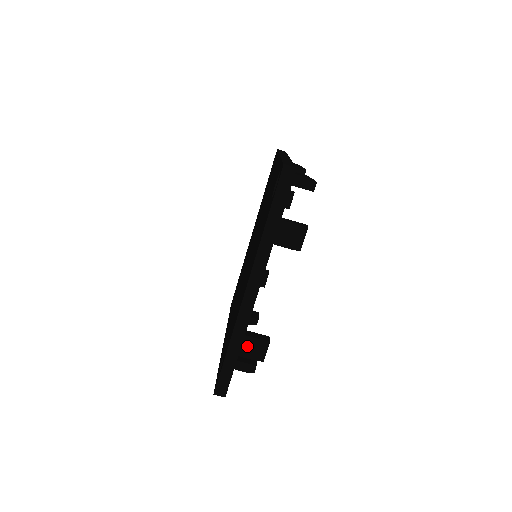
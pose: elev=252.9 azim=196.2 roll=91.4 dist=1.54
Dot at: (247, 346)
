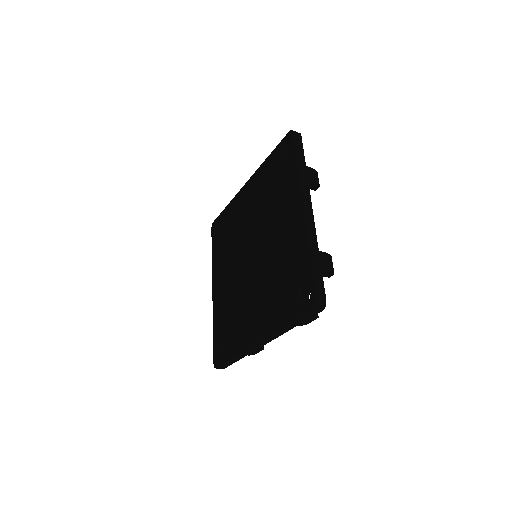
Dot at: occluded
